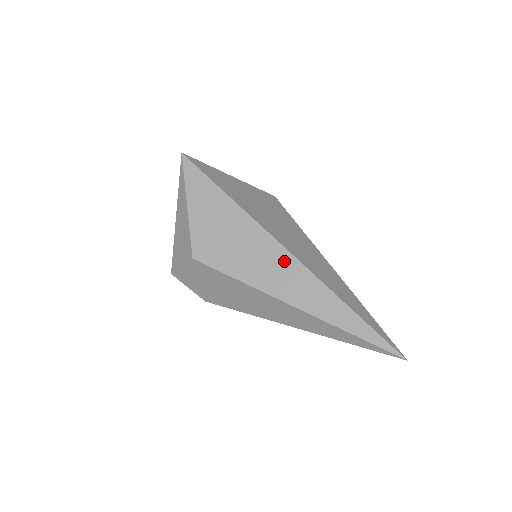
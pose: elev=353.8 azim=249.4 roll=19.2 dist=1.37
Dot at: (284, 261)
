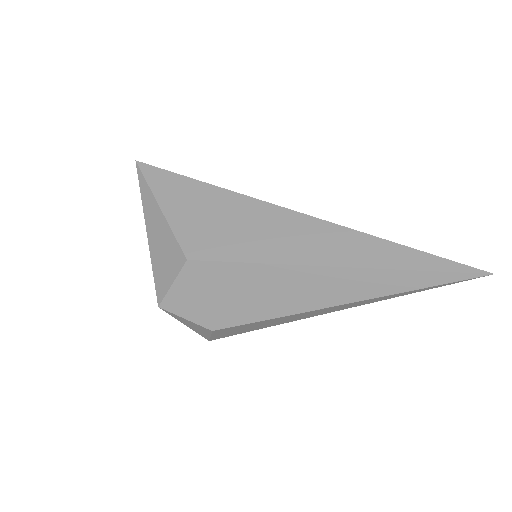
Dot at: (301, 224)
